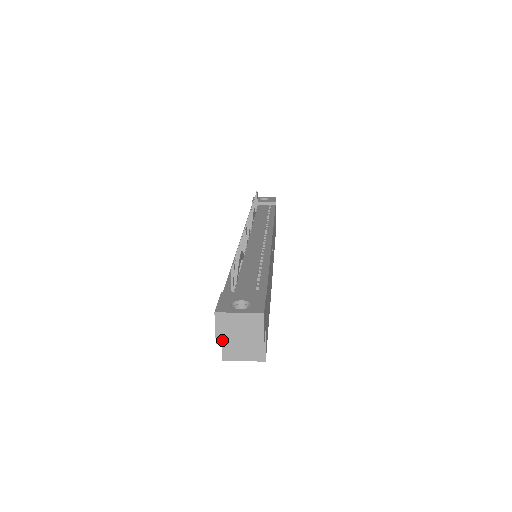
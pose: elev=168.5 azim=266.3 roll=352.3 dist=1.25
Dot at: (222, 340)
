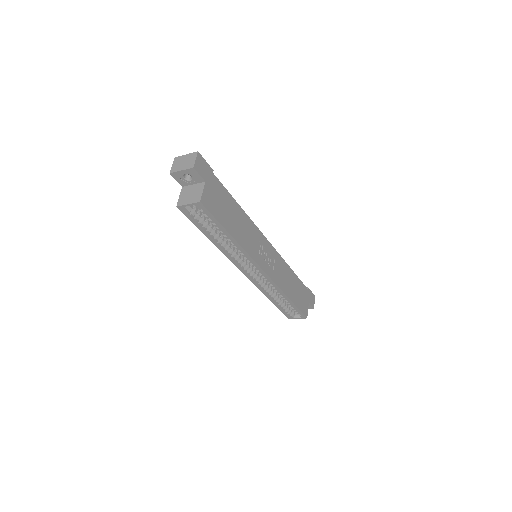
Dot at: (173, 170)
